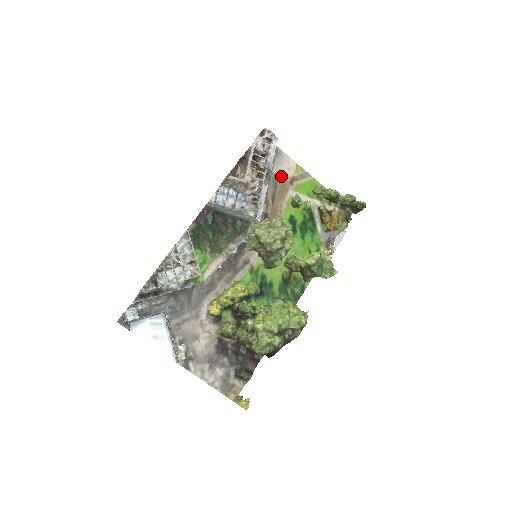
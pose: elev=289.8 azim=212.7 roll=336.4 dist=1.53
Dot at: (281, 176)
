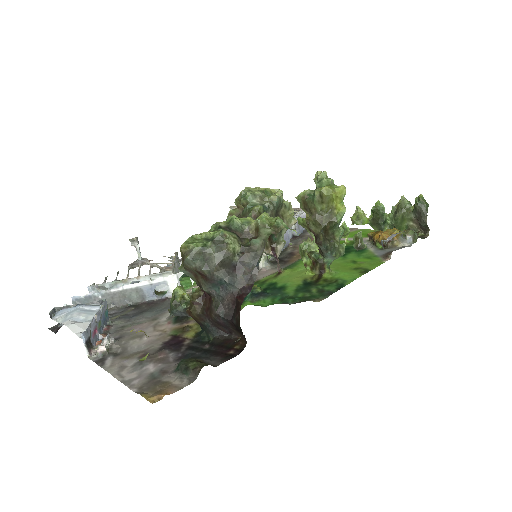
Dot at: occluded
